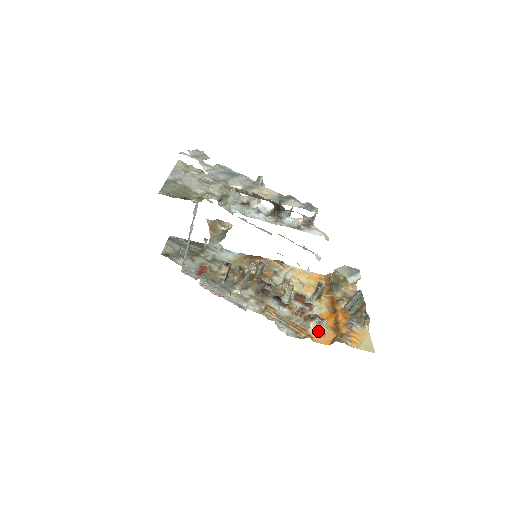
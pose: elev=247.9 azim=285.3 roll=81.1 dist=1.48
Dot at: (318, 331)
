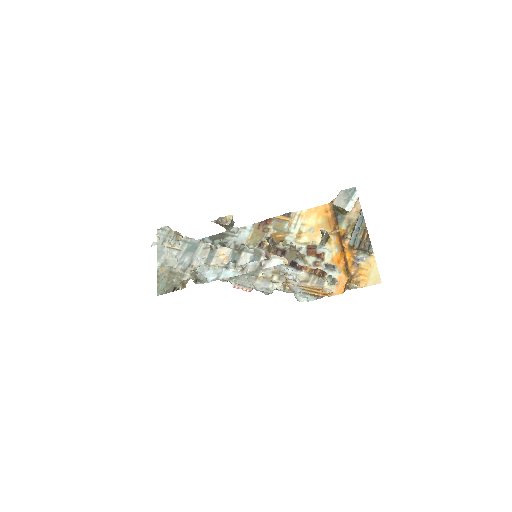
Dot at: (331, 284)
